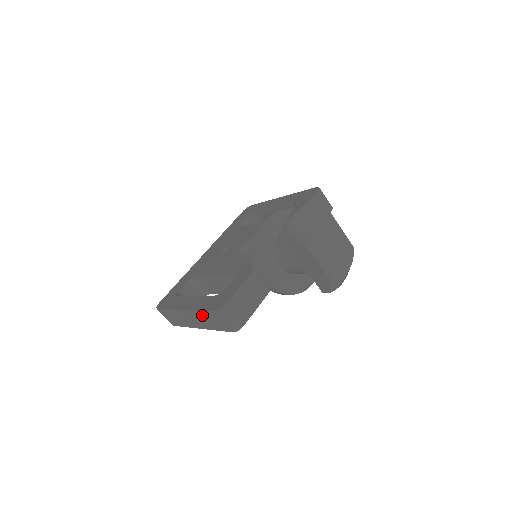
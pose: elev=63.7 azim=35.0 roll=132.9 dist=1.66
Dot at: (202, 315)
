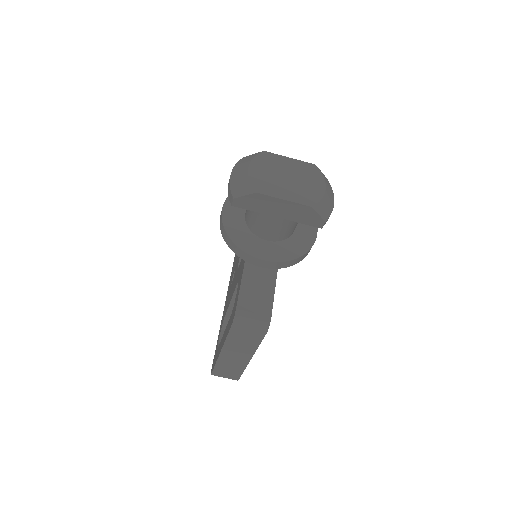
Dot at: (233, 341)
